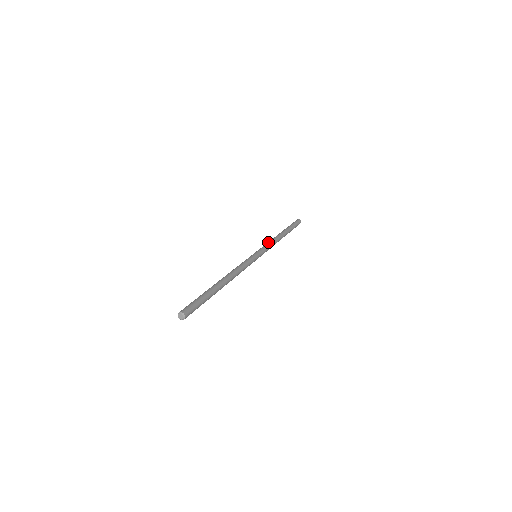
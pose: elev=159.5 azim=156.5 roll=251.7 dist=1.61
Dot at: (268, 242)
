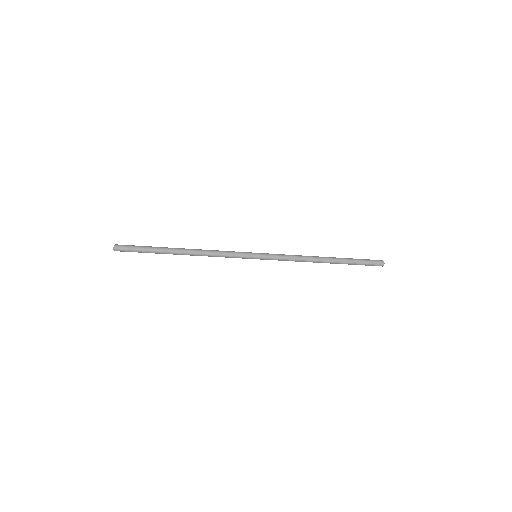
Dot at: occluded
